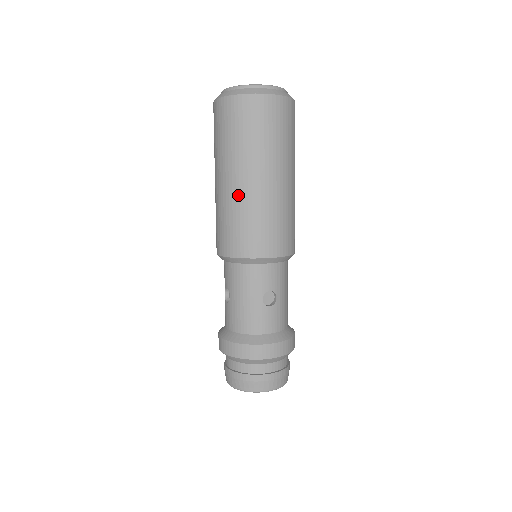
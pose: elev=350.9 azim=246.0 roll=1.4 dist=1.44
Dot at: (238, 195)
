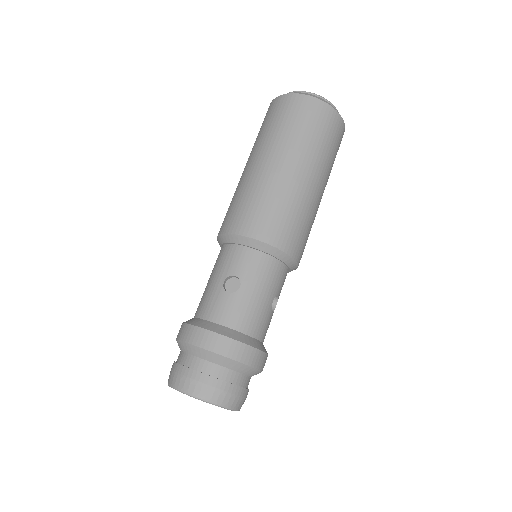
Dot at: (243, 177)
